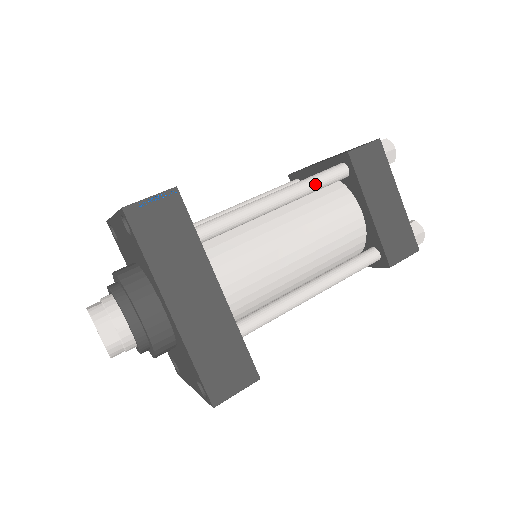
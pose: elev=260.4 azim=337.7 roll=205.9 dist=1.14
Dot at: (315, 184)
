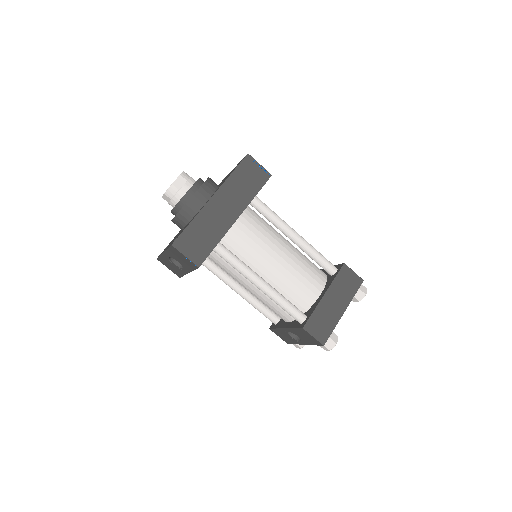
Dot at: (317, 254)
